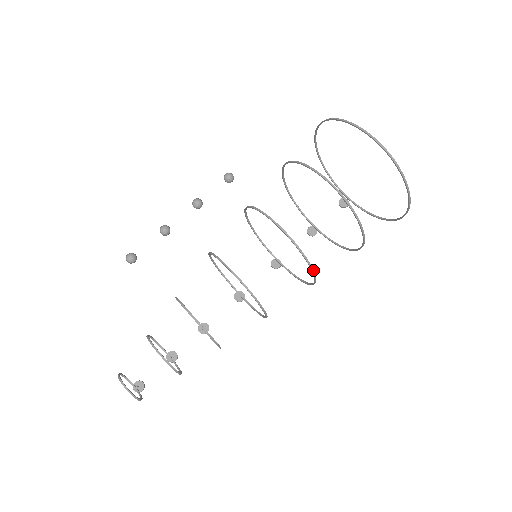
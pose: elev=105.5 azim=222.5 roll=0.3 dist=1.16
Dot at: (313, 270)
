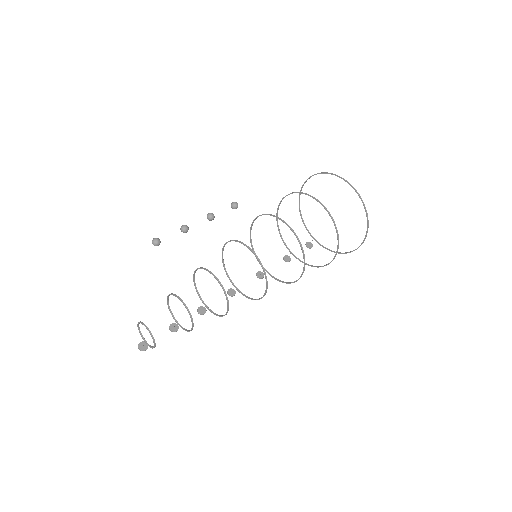
Dot at: occluded
